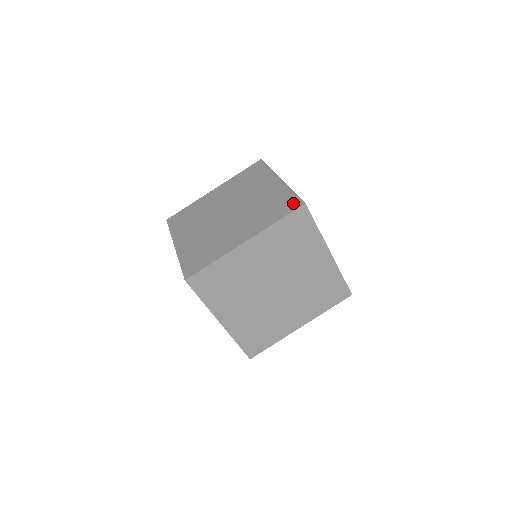
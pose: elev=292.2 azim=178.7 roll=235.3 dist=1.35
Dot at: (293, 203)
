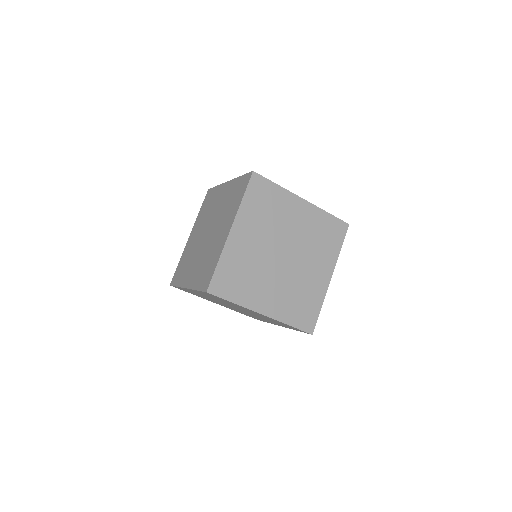
Dot at: occluded
